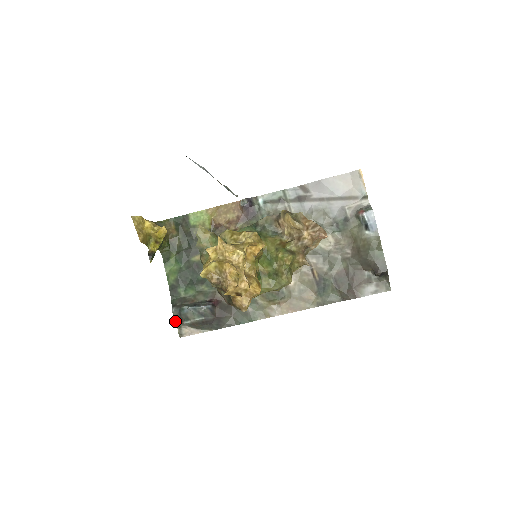
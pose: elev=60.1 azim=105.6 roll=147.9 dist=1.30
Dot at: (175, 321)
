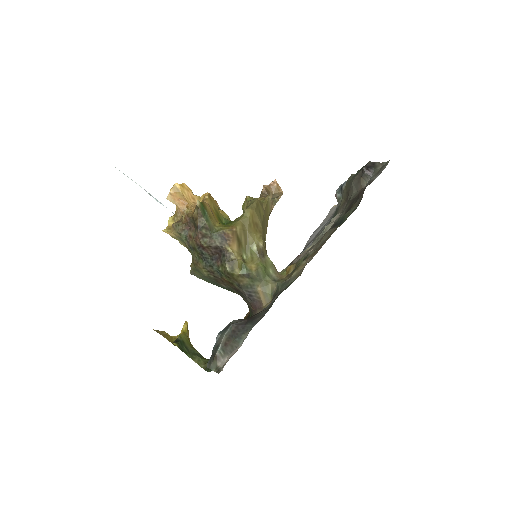
Dot at: (210, 368)
